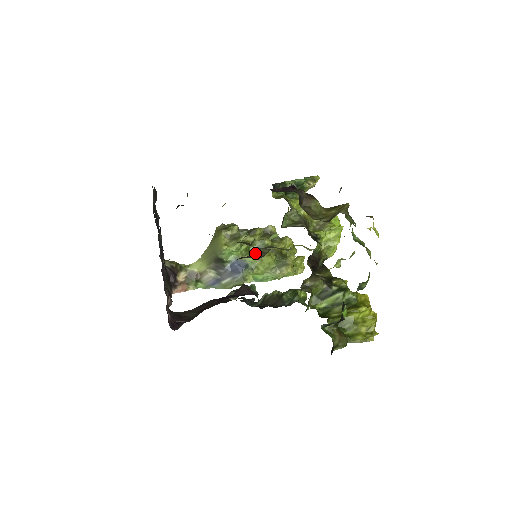
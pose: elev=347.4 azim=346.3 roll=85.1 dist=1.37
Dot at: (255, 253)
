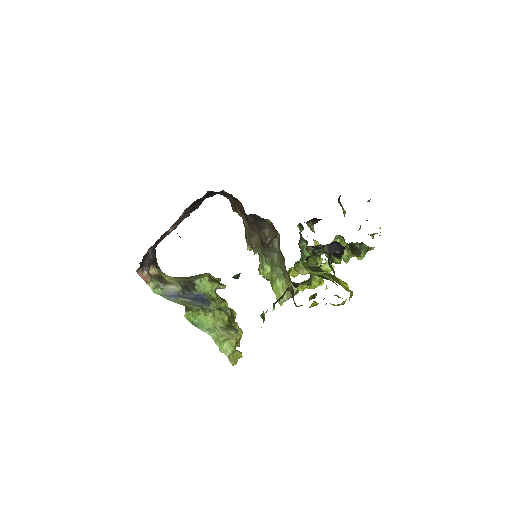
Dot at: (273, 231)
